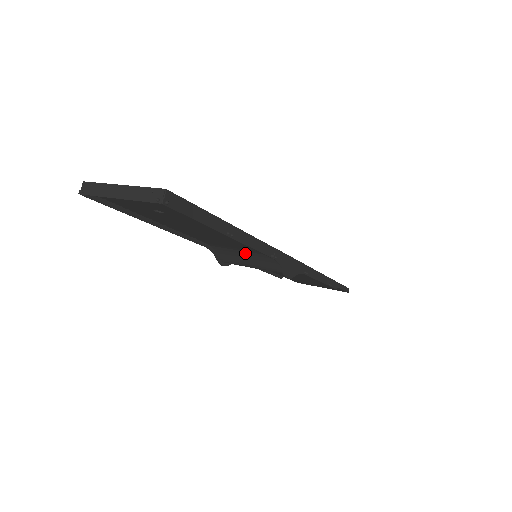
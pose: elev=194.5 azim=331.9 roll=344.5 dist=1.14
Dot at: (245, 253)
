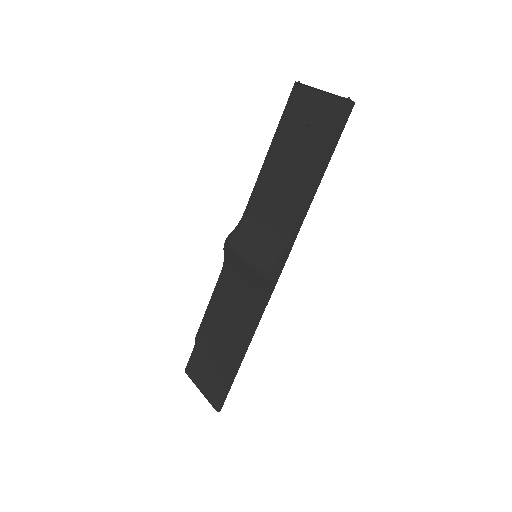
Dot at: (263, 238)
